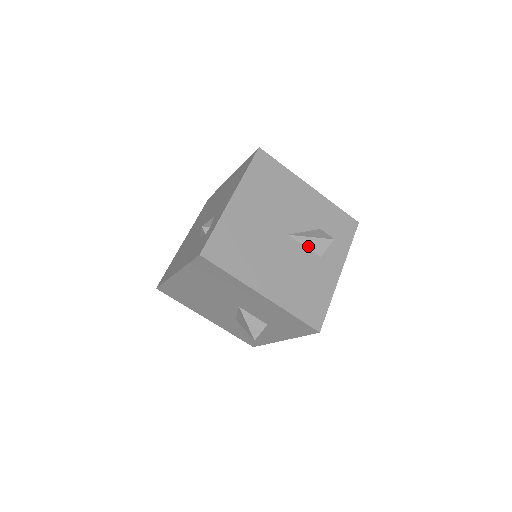
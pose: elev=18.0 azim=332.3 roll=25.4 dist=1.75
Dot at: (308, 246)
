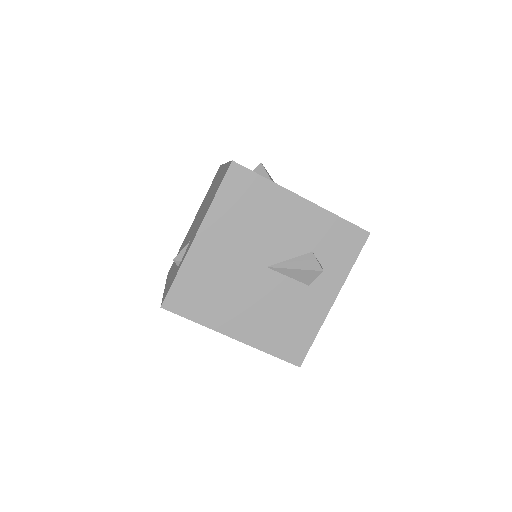
Dot at: (293, 276)
